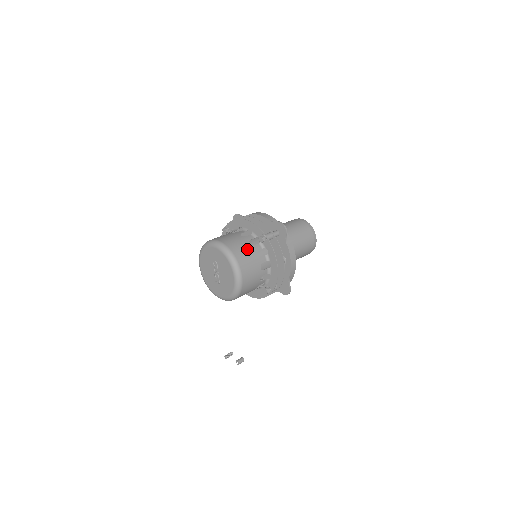
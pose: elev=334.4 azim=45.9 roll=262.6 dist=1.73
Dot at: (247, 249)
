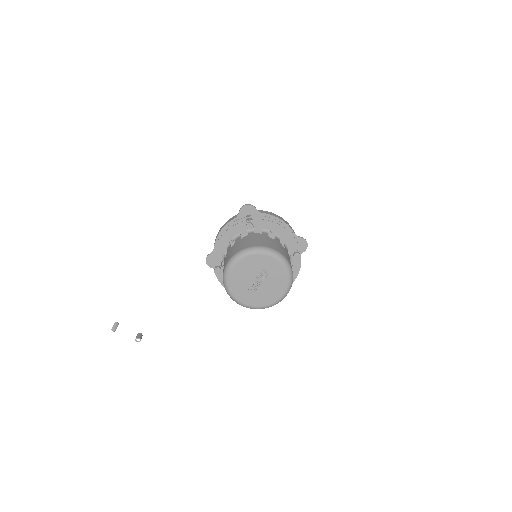
Dot at: occluded
